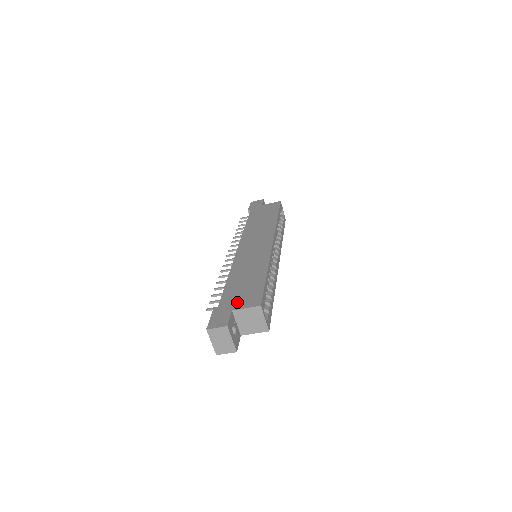
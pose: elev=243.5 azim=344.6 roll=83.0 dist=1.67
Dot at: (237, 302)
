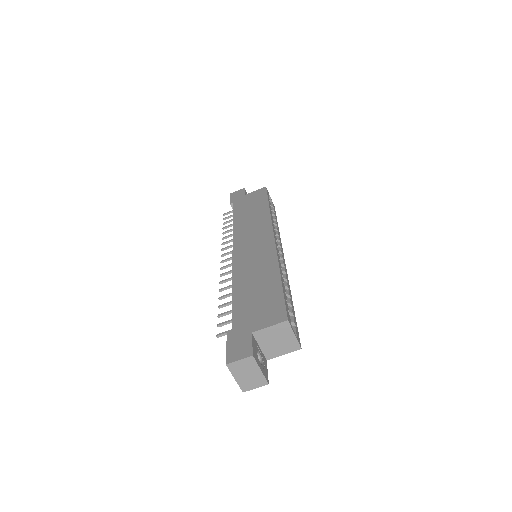
Dot at: (255, 320)
